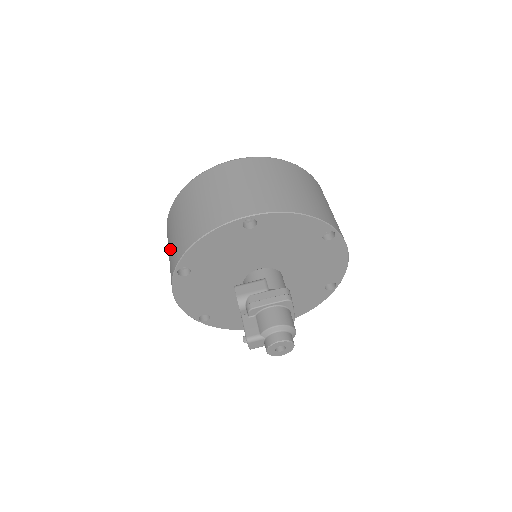
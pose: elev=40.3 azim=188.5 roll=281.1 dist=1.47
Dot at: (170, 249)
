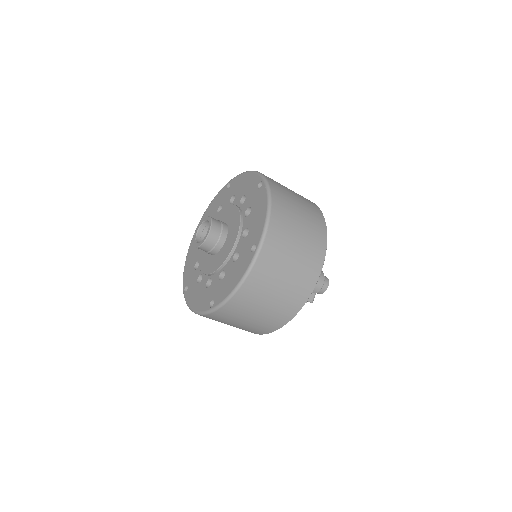
Dot at: (245, 326)
